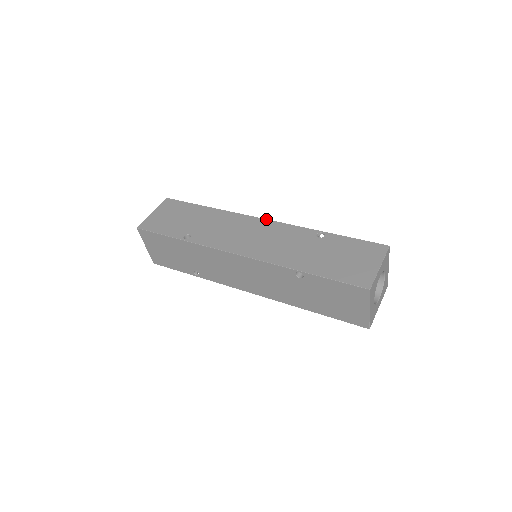
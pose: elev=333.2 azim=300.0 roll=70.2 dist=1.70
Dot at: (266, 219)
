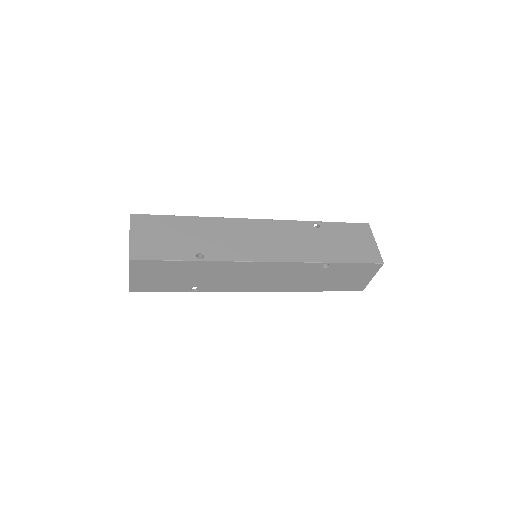
Dot at: (261, 219)
